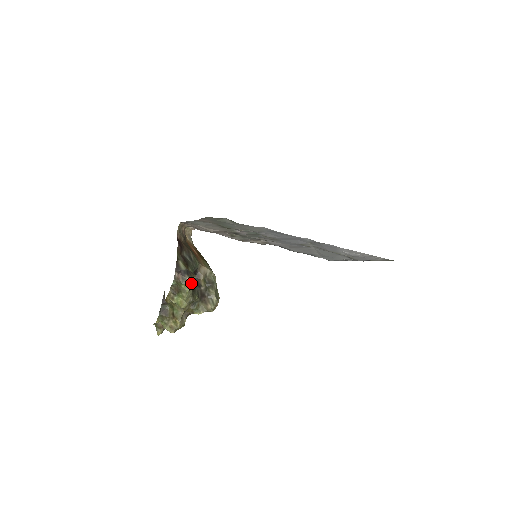
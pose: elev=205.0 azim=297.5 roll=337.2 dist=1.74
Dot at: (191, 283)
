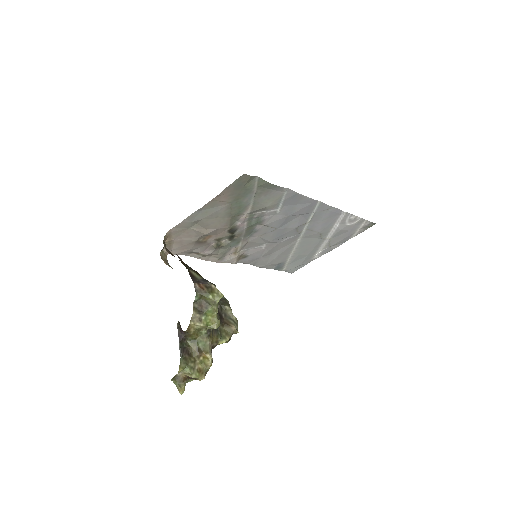
Dot at: (217, 291)
